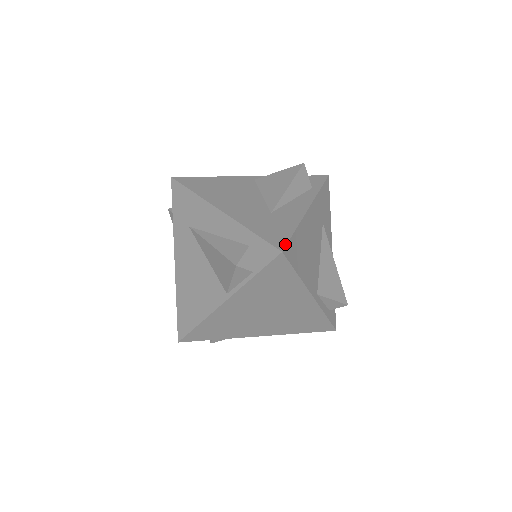
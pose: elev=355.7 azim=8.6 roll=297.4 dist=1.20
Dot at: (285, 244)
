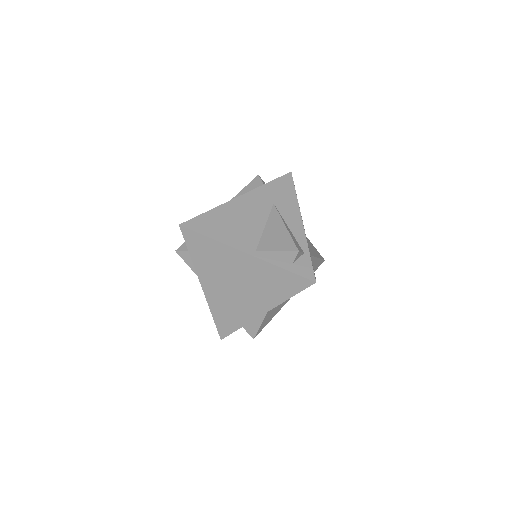
Dot at: (187, 221)
